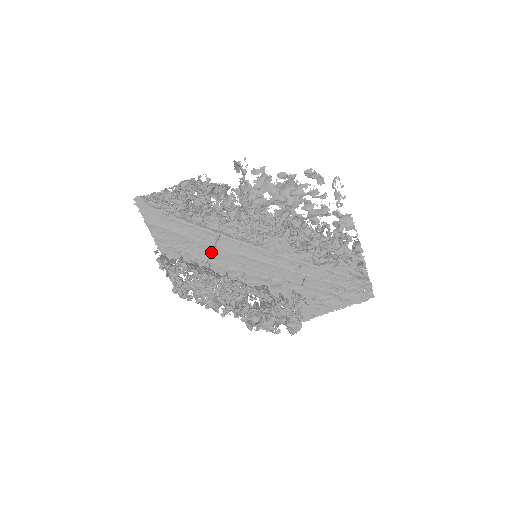
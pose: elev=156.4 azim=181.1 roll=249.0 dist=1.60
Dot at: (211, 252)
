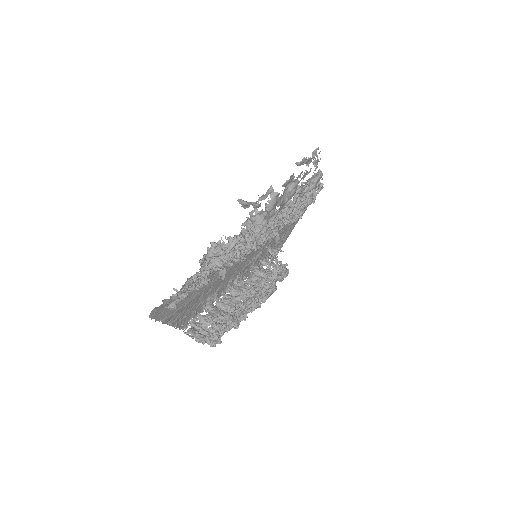
Dot at: (217, 285)
